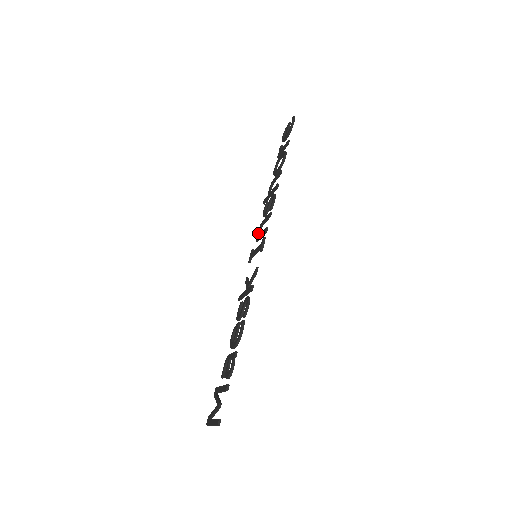
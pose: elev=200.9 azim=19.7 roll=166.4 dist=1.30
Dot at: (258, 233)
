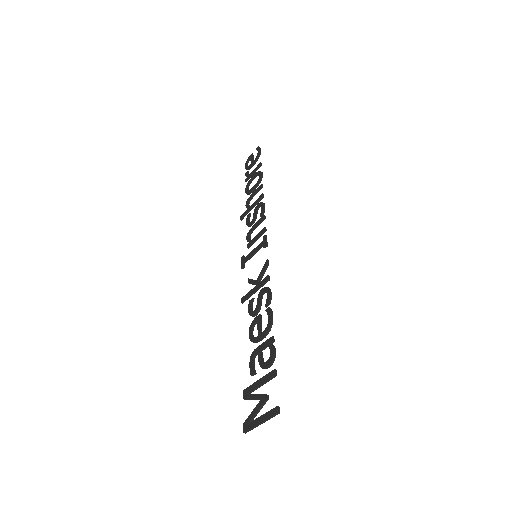
Dot at: (248, 239)
